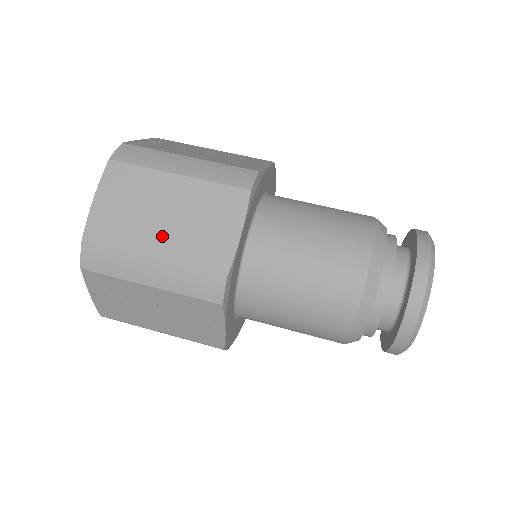
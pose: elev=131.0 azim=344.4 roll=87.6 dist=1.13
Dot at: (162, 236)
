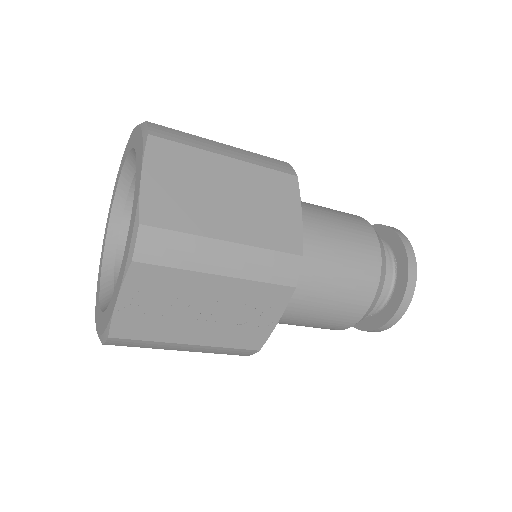
Dot at: (231, 218)
